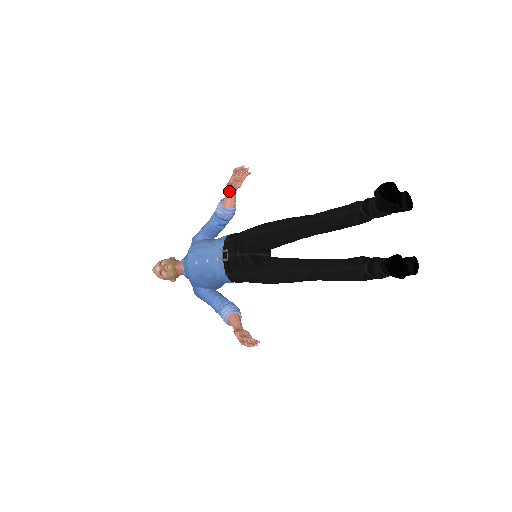
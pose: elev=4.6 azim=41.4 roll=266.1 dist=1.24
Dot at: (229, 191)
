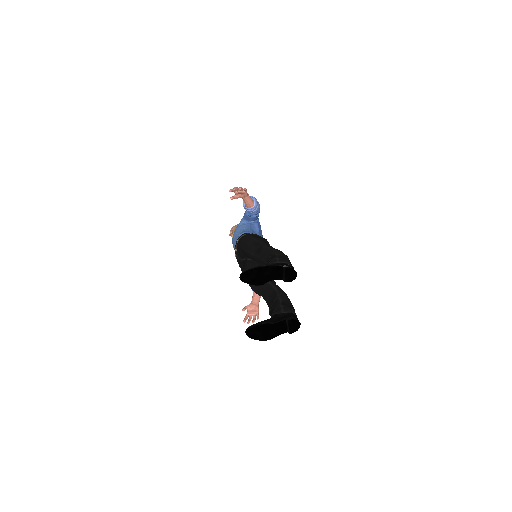
Dot at: occluded
